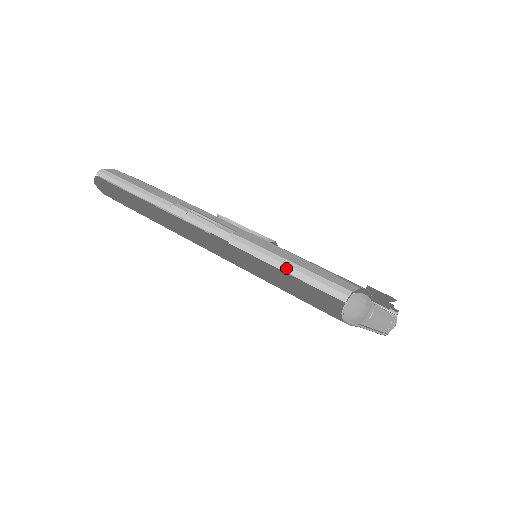
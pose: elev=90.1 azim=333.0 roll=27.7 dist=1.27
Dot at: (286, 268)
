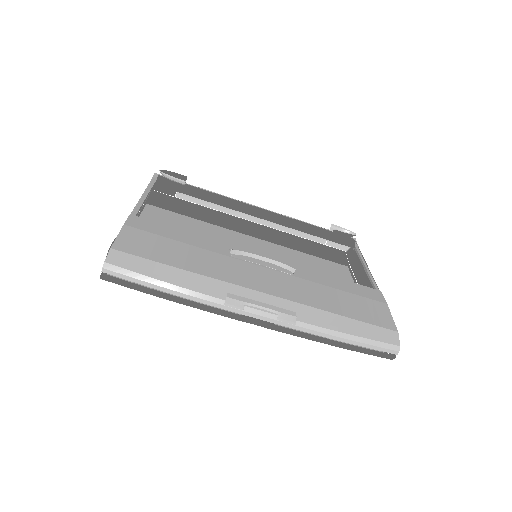
Dot at: (350, 342)
